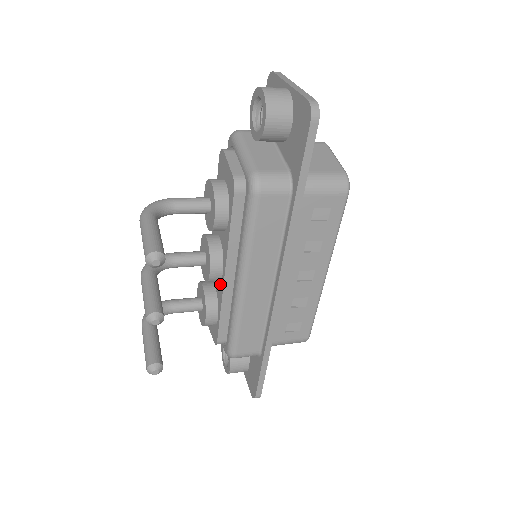
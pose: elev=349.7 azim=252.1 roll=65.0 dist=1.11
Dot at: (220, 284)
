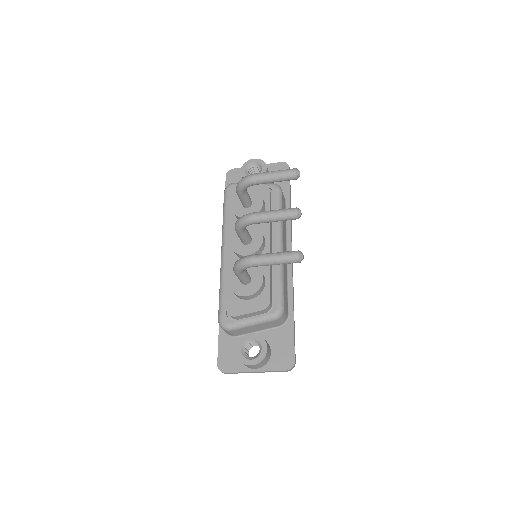
Dot at: occluded
